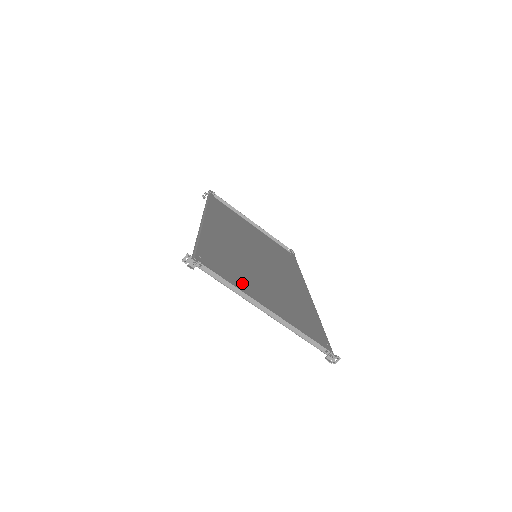
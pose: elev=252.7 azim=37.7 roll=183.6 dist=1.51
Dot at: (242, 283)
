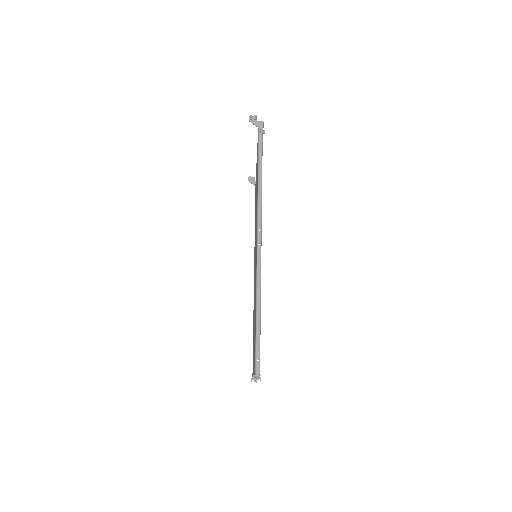
Dot at: occluded
